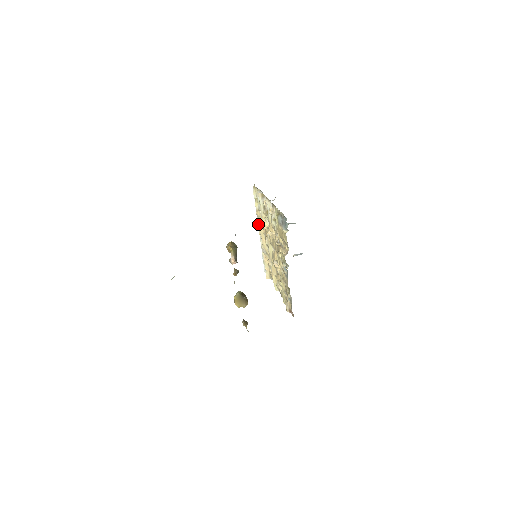
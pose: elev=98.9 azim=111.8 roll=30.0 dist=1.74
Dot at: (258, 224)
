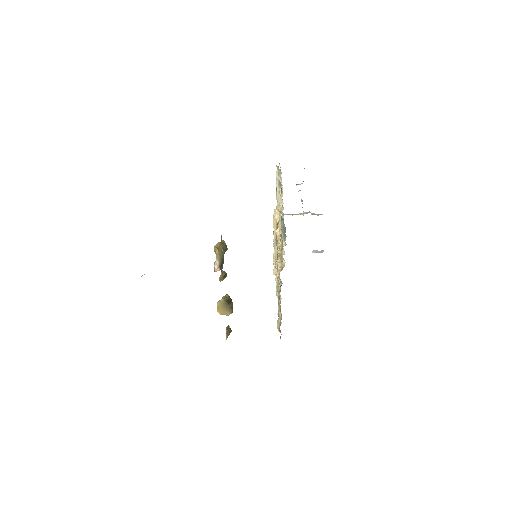
Dot at: occluded
